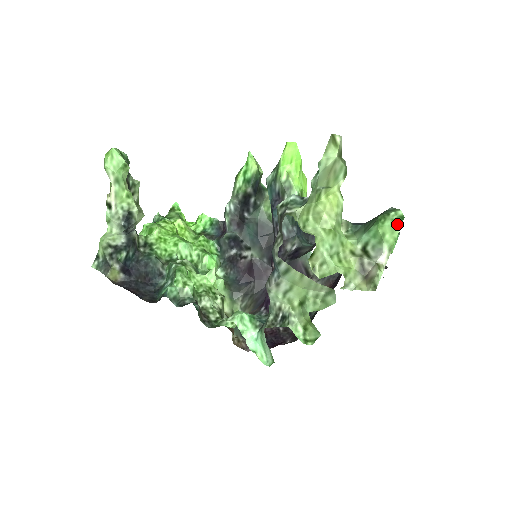
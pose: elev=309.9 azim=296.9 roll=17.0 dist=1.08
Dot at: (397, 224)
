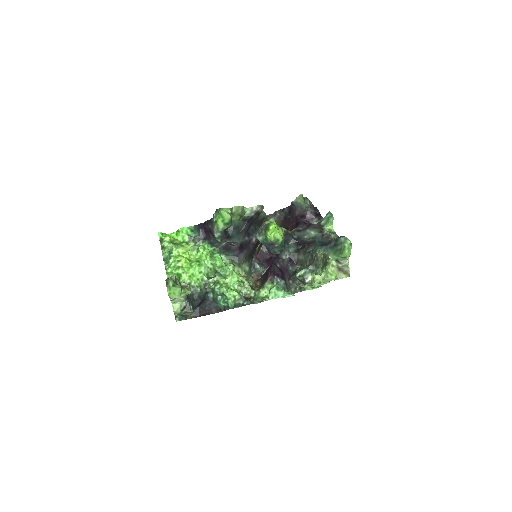
Dot at: (350, 248)
